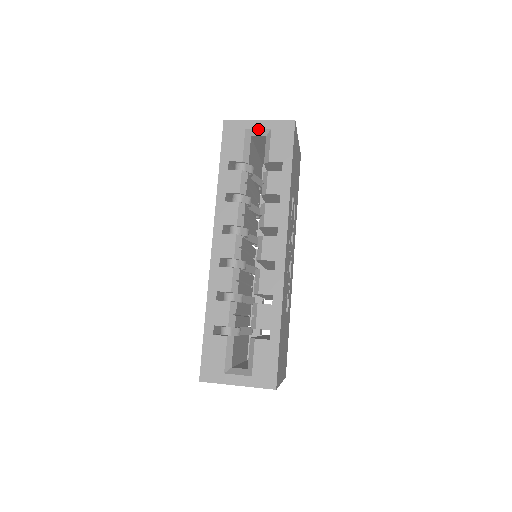
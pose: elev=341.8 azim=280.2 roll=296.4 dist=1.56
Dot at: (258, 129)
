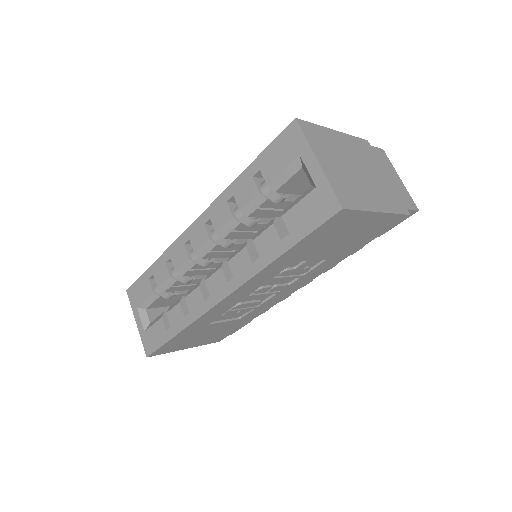
Dot at: (308, 170)
